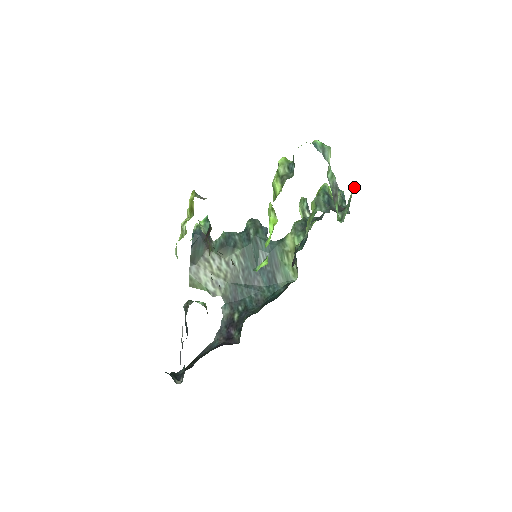
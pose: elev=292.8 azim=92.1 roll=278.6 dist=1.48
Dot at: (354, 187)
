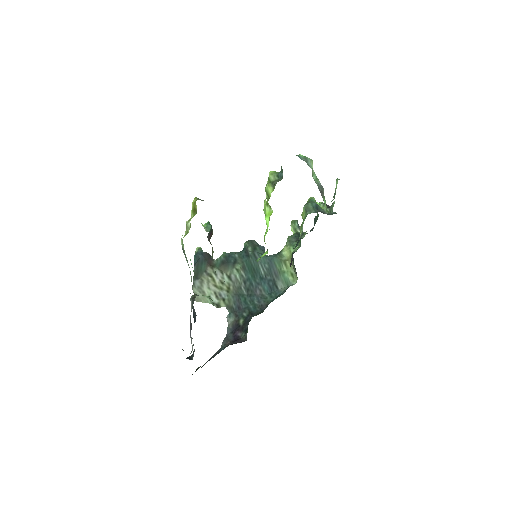
Dot at: (337, 182)
